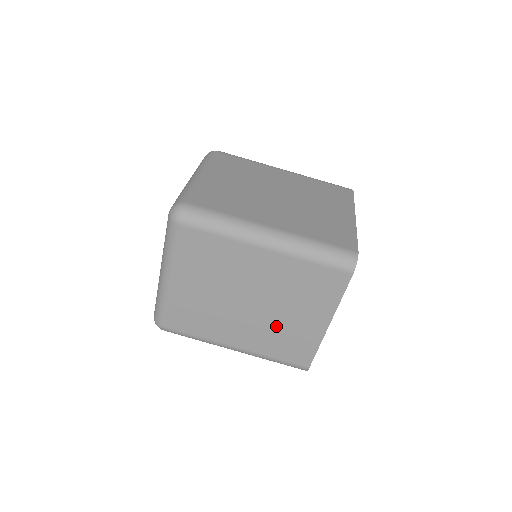
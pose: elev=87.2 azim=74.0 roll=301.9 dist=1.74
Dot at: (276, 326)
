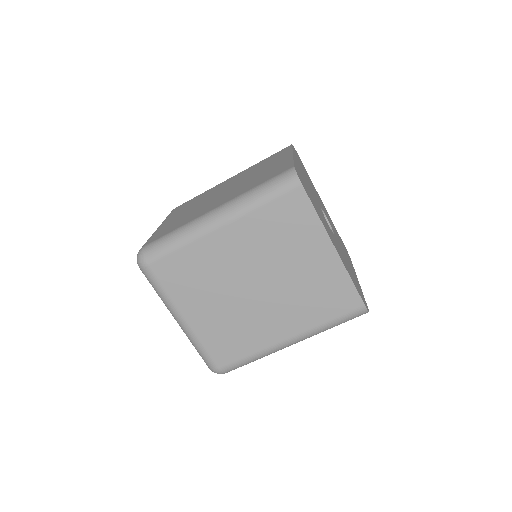
Dot at: (297, 289)
